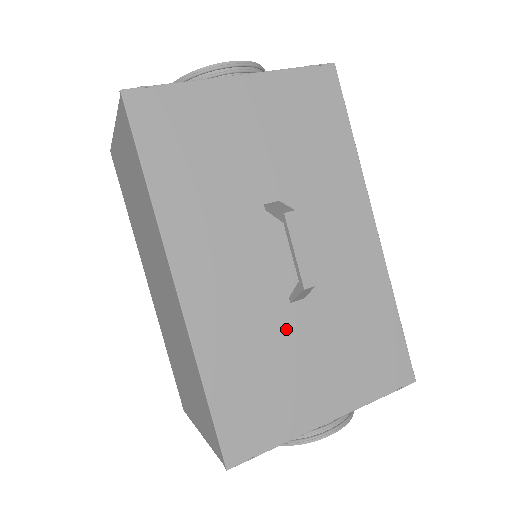
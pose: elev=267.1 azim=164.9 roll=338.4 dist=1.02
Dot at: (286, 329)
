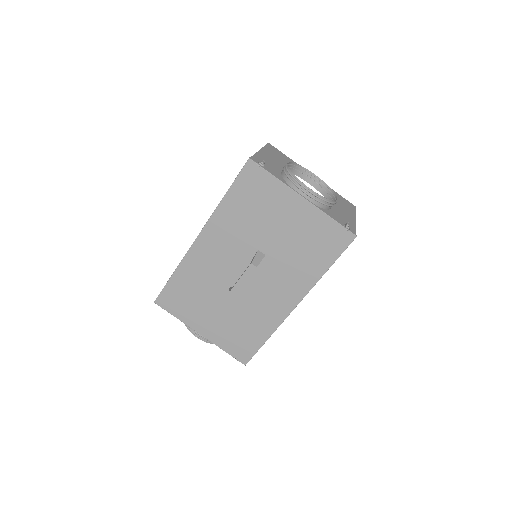
Dot at: (218, 293)
